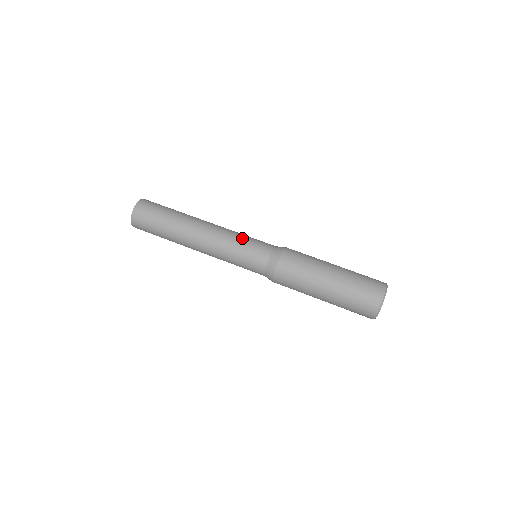
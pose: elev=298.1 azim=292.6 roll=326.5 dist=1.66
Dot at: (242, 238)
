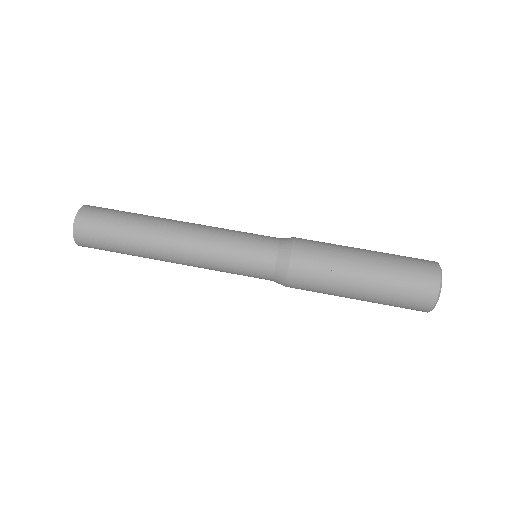
Dot at: (233, 237)
